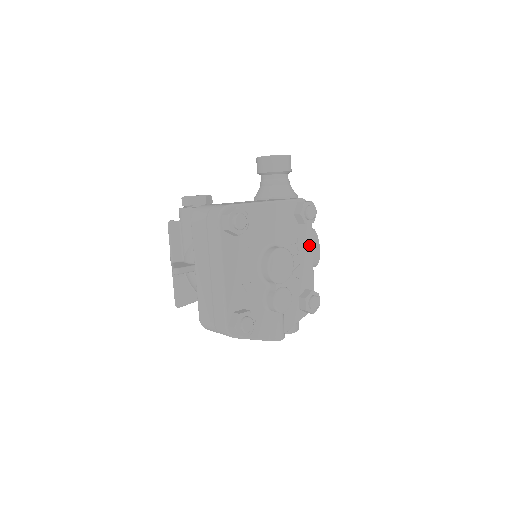
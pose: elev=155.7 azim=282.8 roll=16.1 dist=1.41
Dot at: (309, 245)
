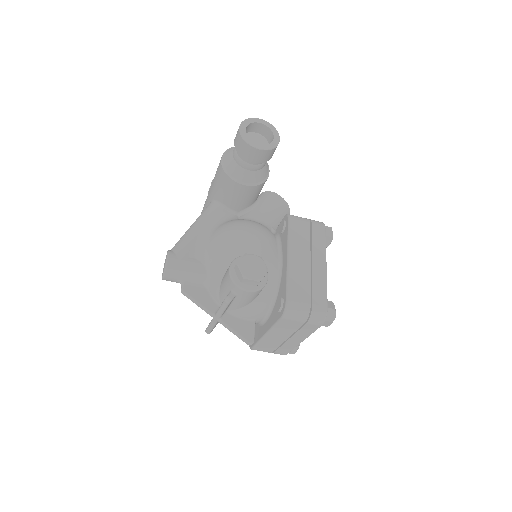
Dot at: occluded
